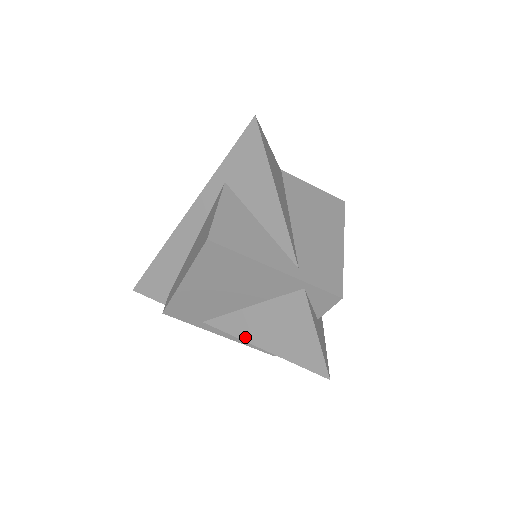
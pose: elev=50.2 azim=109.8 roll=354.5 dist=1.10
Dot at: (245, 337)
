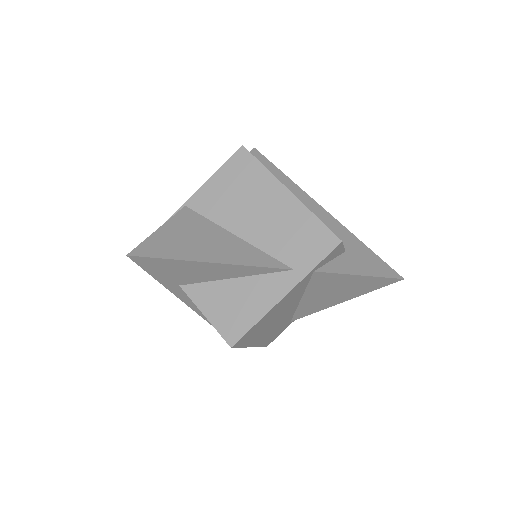
Dot at: (323, 308)
